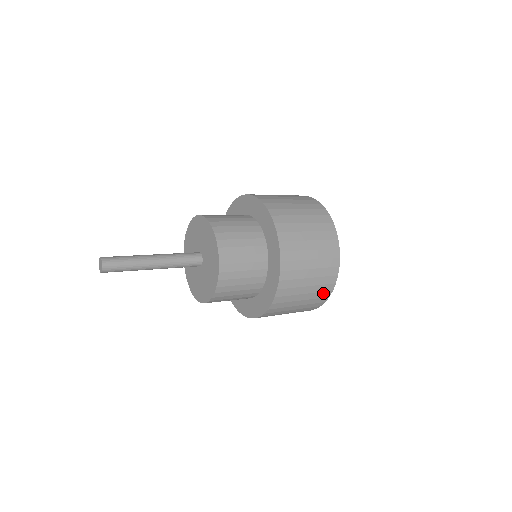
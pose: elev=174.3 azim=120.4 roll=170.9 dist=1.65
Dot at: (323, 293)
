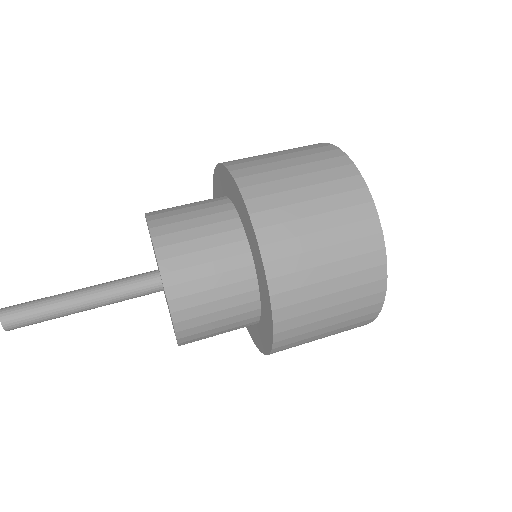
Dot at: (368, 298)
